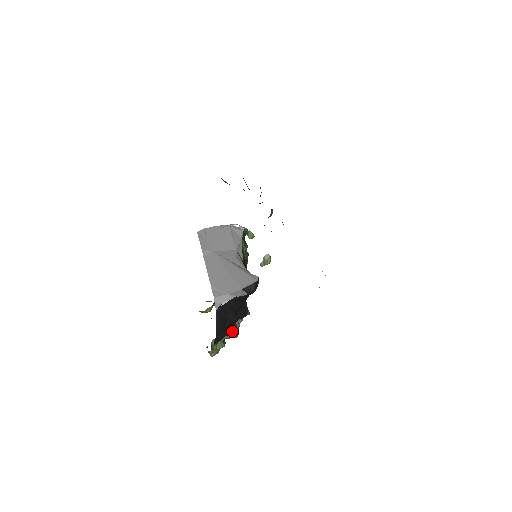
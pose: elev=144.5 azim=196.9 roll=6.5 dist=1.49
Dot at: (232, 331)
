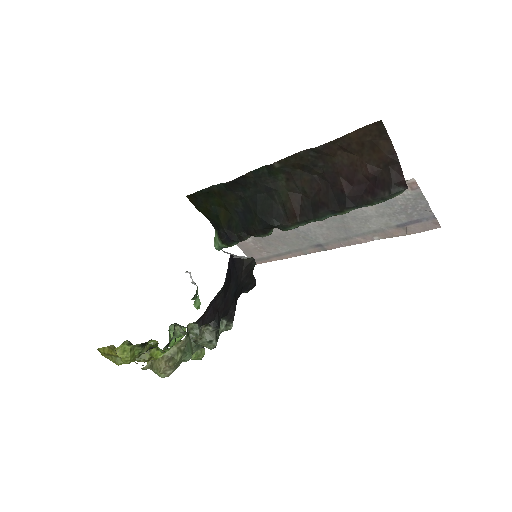
Dot at: (219, 323)
